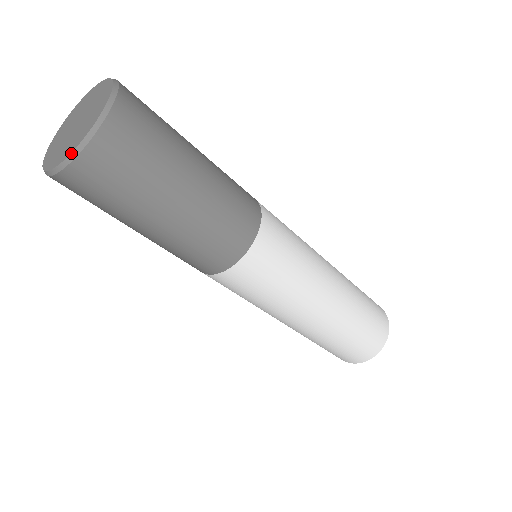
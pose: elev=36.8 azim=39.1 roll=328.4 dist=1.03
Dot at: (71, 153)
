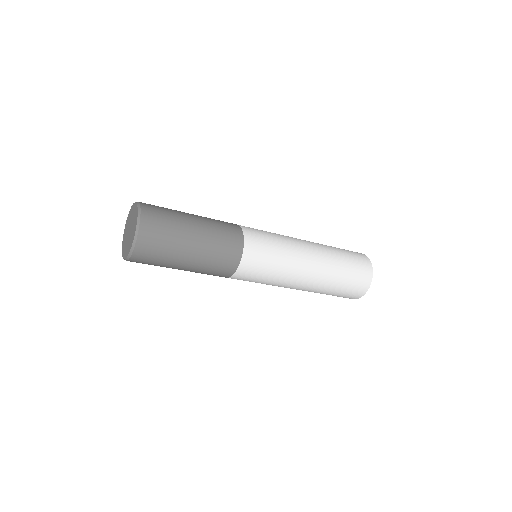
Dot at: (122, 256)
